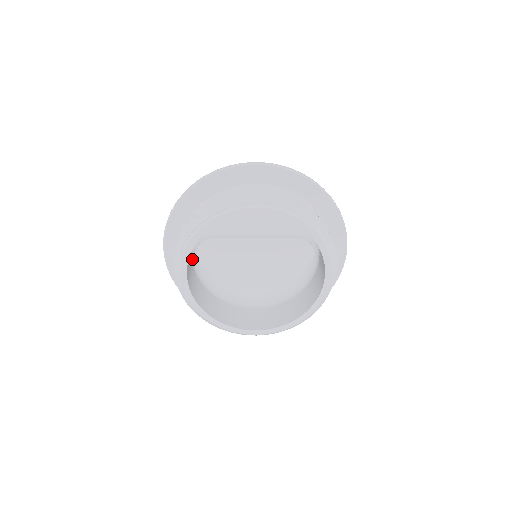
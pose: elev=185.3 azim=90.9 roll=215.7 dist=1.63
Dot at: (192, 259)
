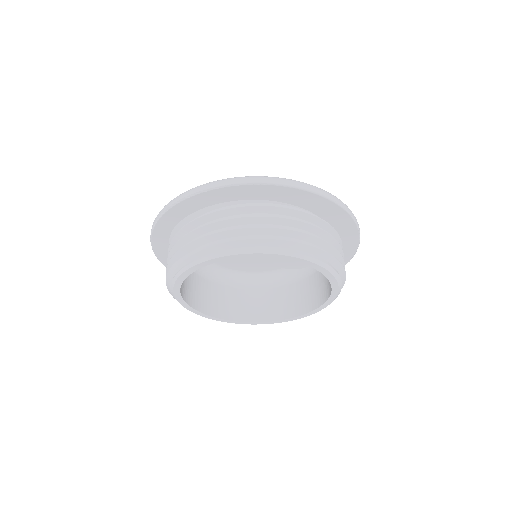
Dot at: occluded
